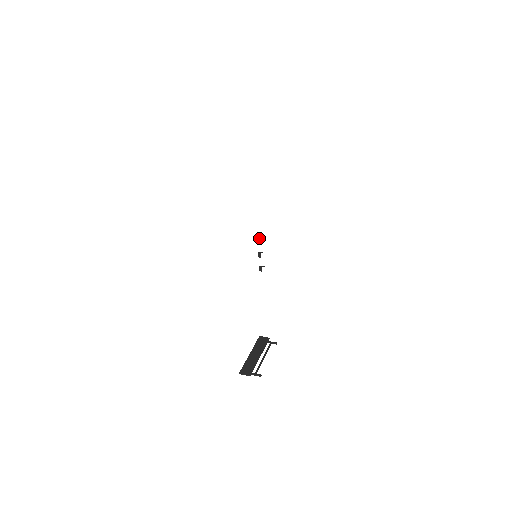
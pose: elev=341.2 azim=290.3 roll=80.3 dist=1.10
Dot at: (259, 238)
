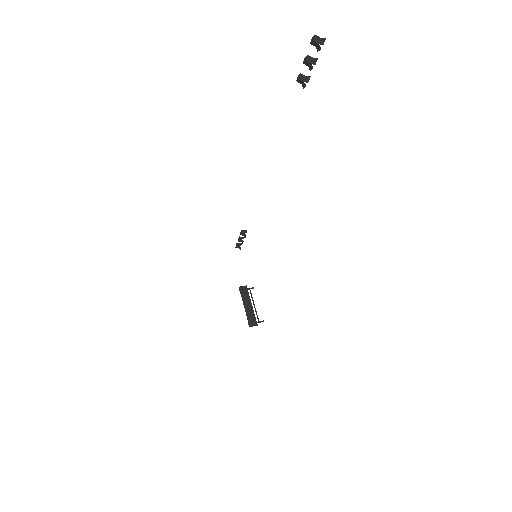
Dot at: (242, 232)
